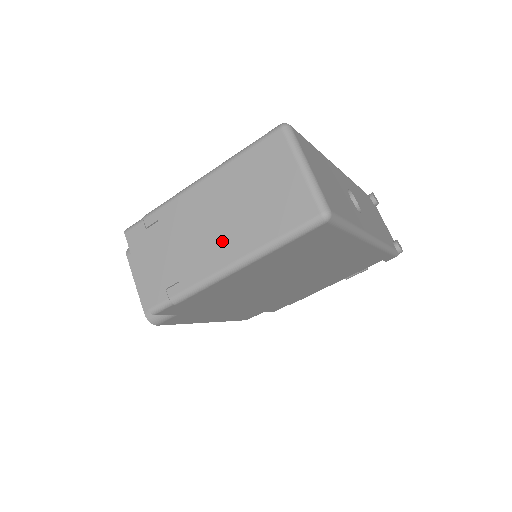
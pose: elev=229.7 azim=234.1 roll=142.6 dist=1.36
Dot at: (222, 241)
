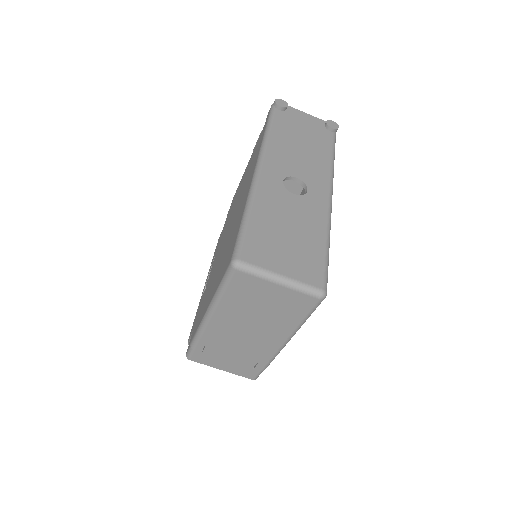
Dot at: (264, 337)
